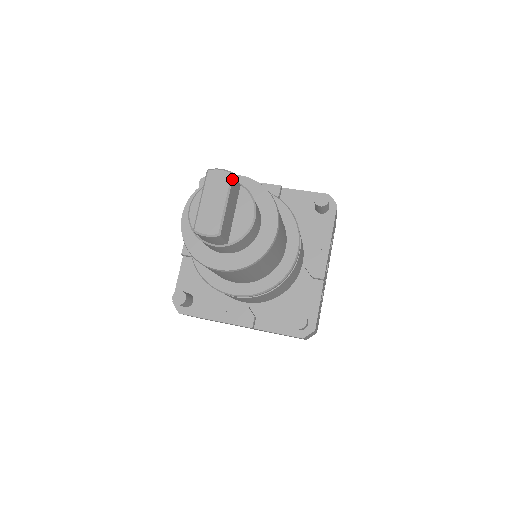
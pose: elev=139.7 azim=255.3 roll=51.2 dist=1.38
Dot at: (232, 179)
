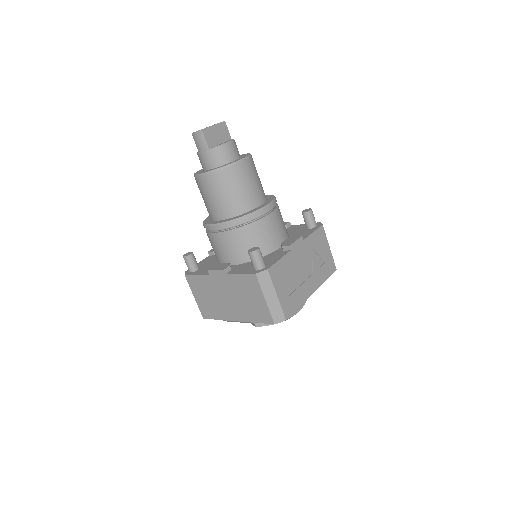
Dot at: (223, 122)
